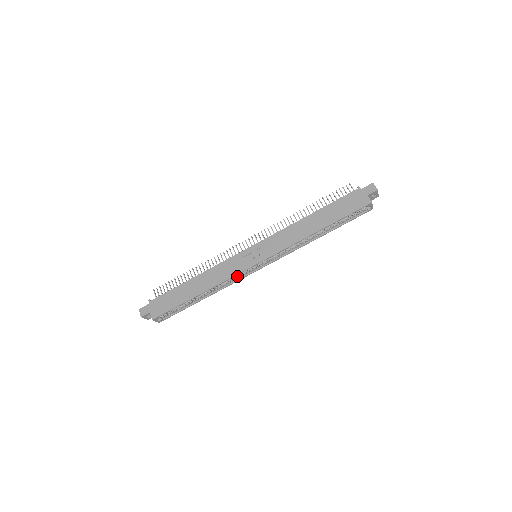
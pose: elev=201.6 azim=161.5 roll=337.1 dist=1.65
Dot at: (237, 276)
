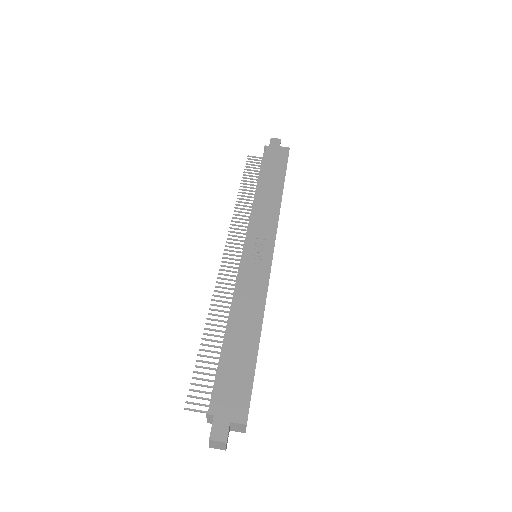
Dot at: occluded
